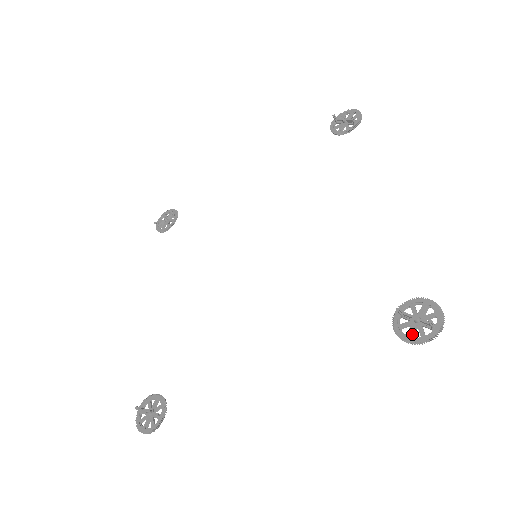
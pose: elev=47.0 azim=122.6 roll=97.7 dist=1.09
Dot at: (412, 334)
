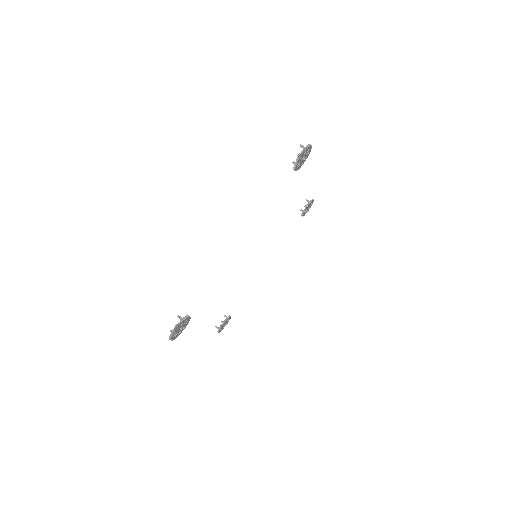
Dot at: (298, 159)
